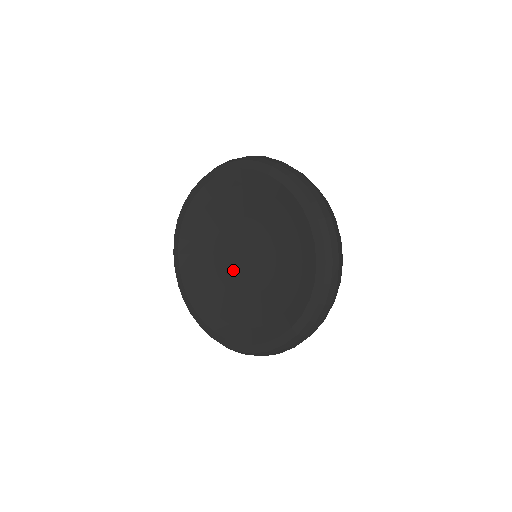
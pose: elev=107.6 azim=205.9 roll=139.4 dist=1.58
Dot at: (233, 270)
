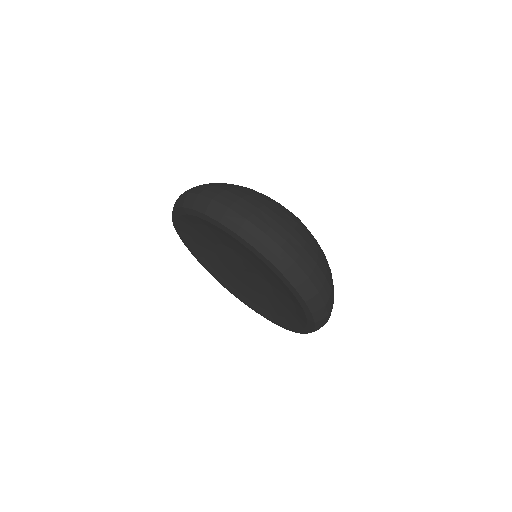
Dot at: (242, 276)
